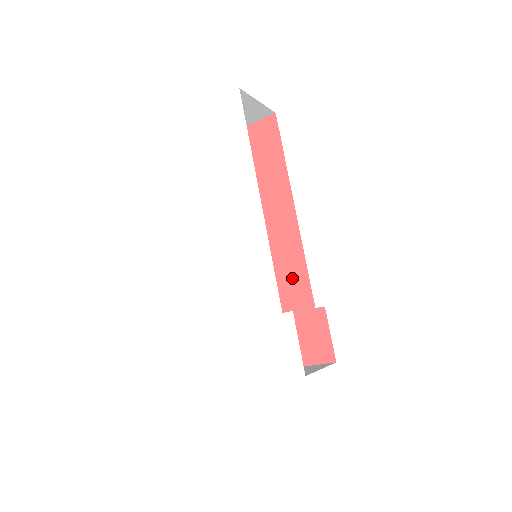
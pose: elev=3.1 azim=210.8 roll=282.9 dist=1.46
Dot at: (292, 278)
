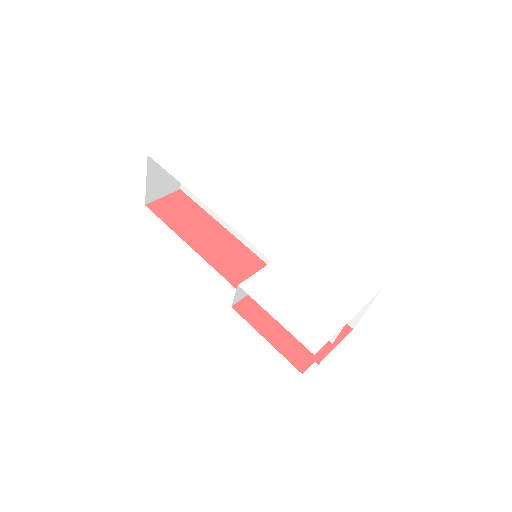
Dot at: occluded
